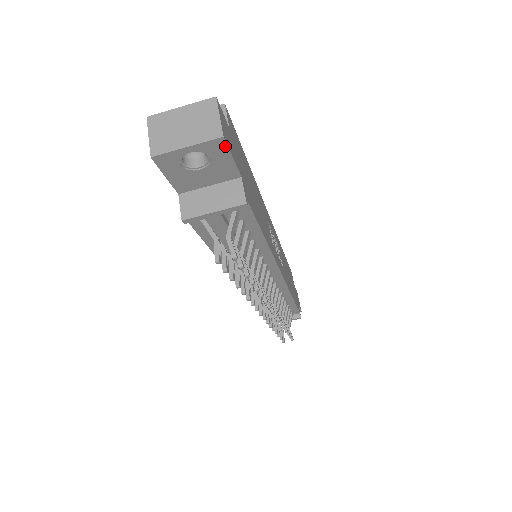
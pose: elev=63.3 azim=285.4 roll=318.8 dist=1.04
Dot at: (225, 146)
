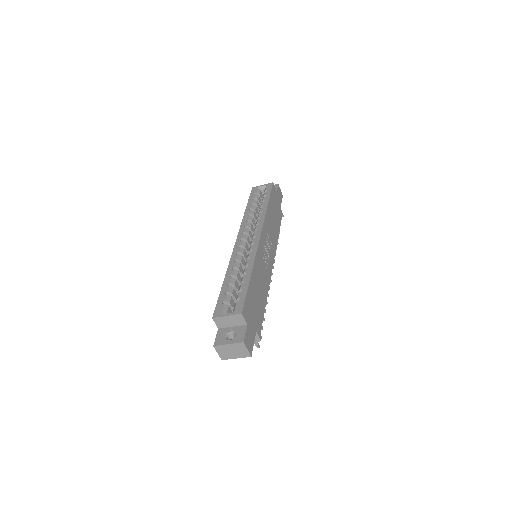
Dot at: (251, 352)
